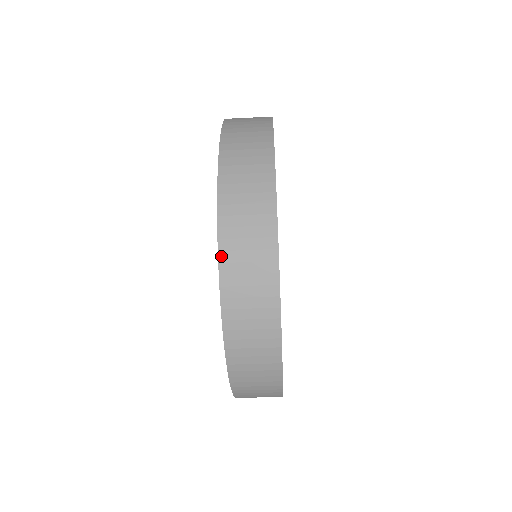
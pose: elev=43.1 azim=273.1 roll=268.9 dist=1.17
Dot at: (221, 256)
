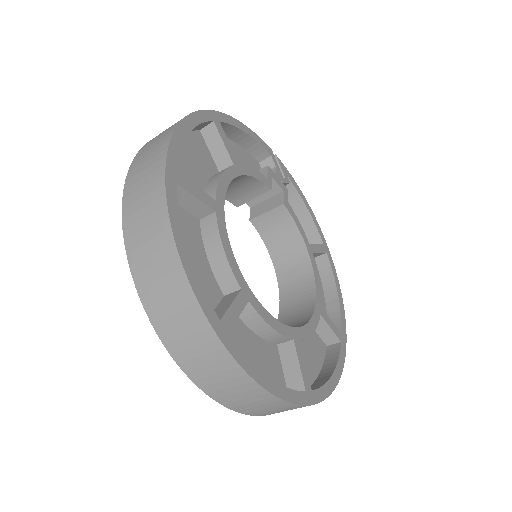
Dot at: (136, 281)
